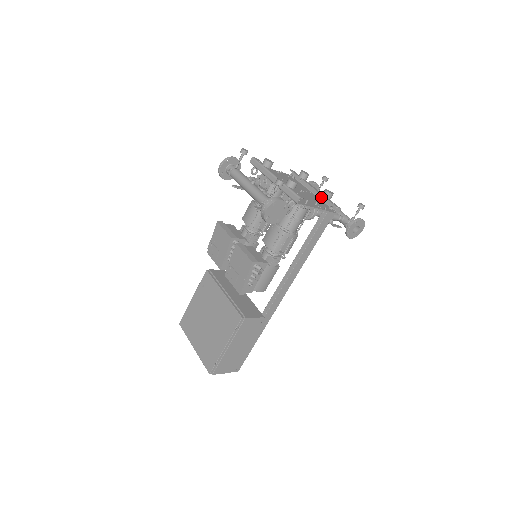
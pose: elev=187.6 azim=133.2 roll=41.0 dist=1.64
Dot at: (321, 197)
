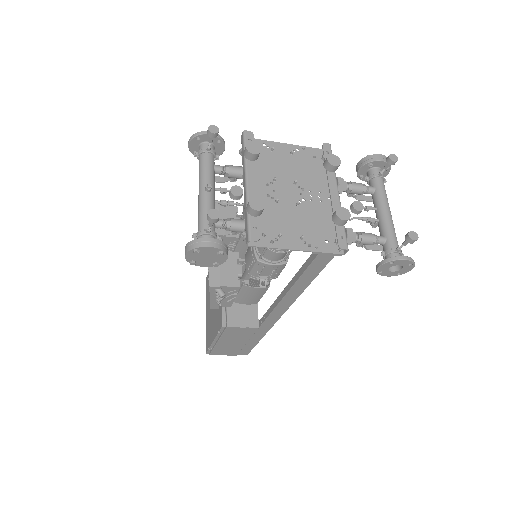
Dot at: occluded
